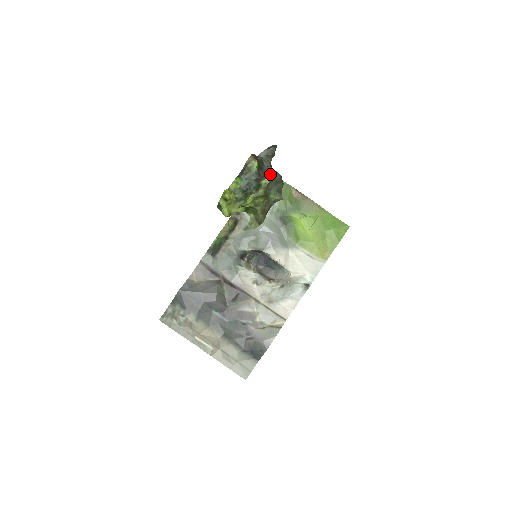
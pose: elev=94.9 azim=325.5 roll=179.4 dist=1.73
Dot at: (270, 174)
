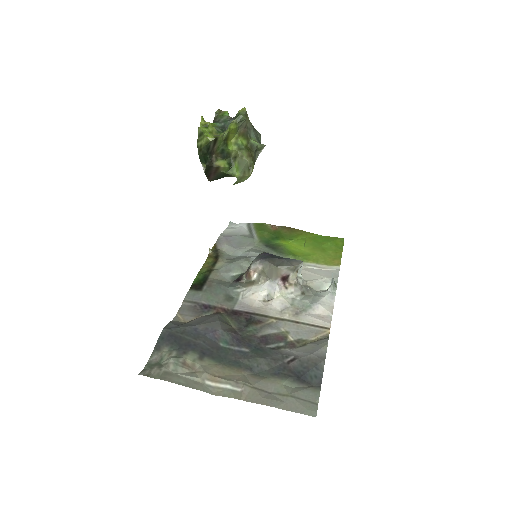
Dot at: occluded
